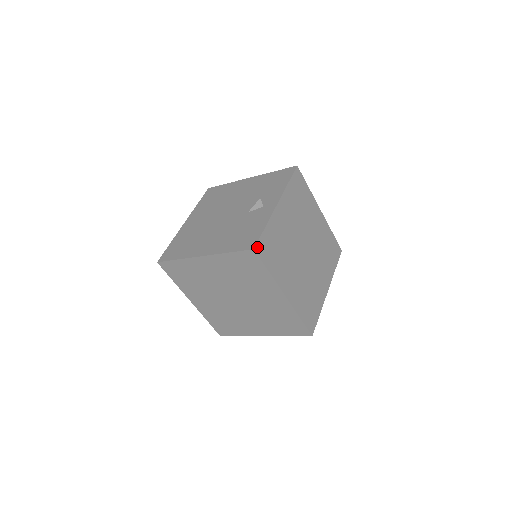
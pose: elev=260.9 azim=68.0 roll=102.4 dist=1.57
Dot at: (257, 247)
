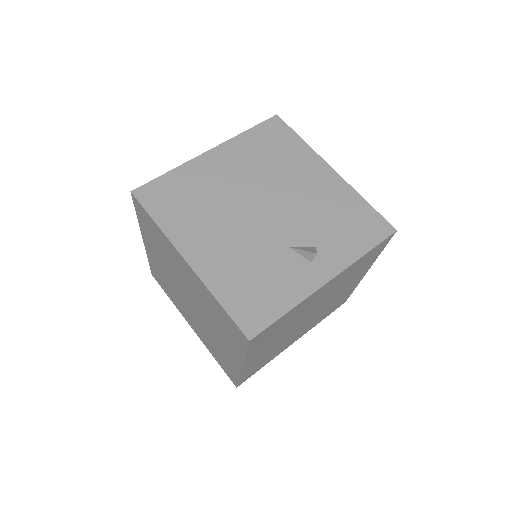
Dot at: (256, 337)
